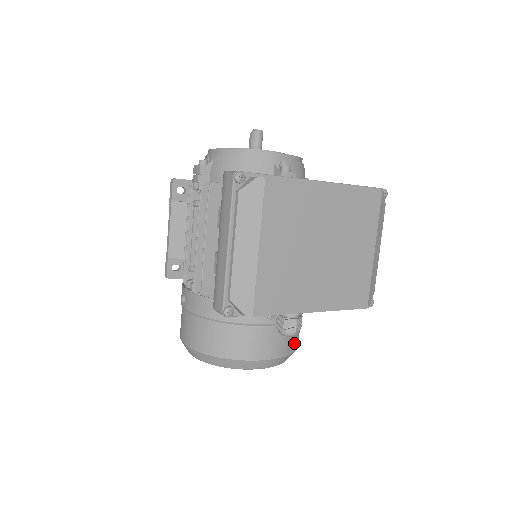
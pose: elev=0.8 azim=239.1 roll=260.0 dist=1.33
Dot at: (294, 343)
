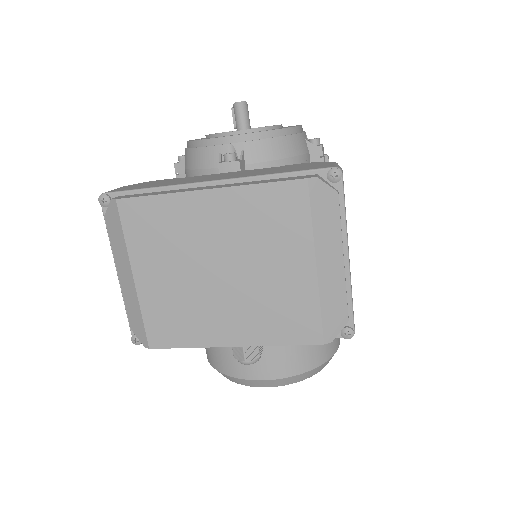
Dot at: (301, 363)
